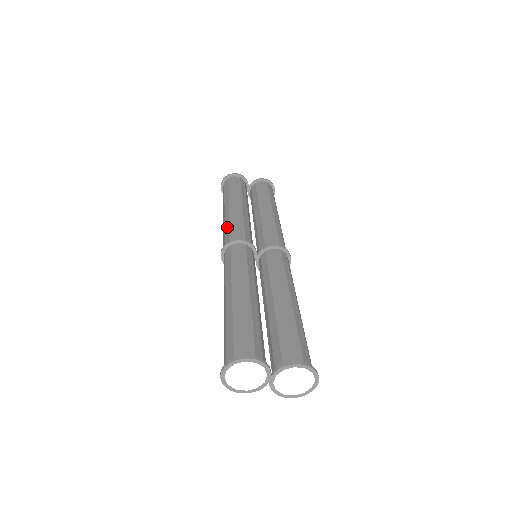
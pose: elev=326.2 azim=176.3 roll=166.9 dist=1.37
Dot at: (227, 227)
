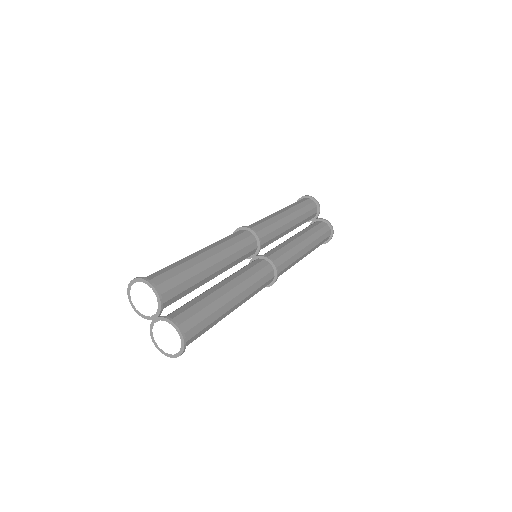
Dot at: (263, 220)
